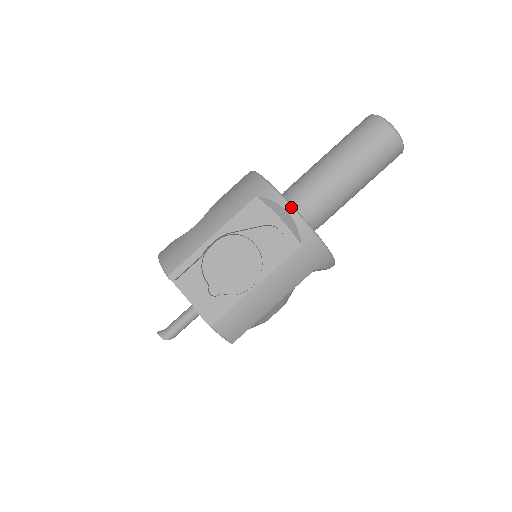
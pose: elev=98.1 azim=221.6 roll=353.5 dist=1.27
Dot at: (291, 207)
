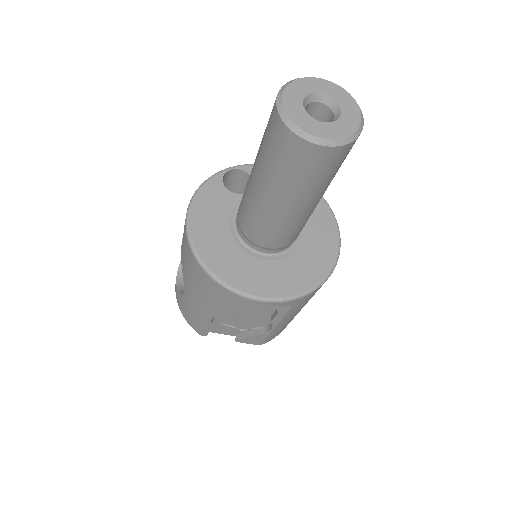
Dot at: (257, 301)
